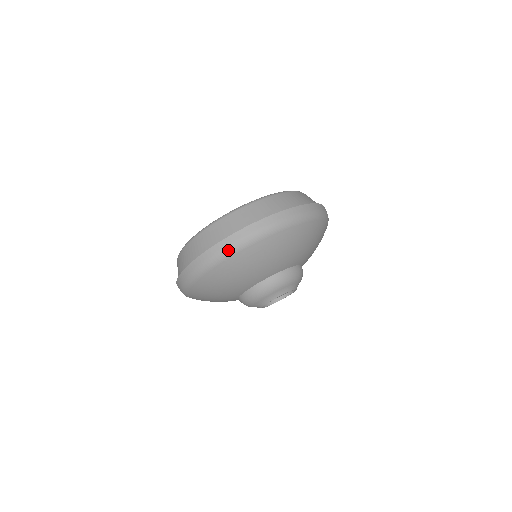
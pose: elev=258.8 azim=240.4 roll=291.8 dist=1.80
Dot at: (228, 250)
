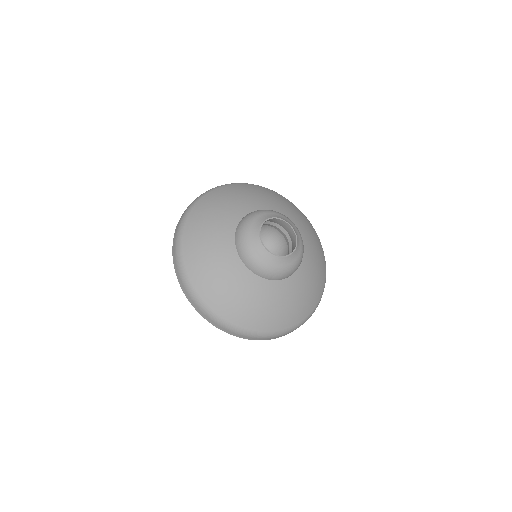
Dot at: (192, 203)
